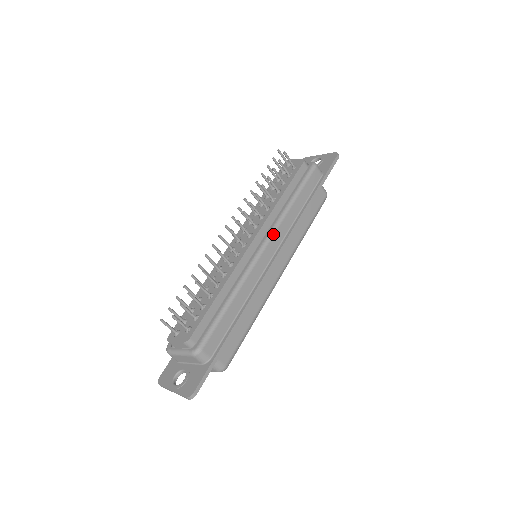
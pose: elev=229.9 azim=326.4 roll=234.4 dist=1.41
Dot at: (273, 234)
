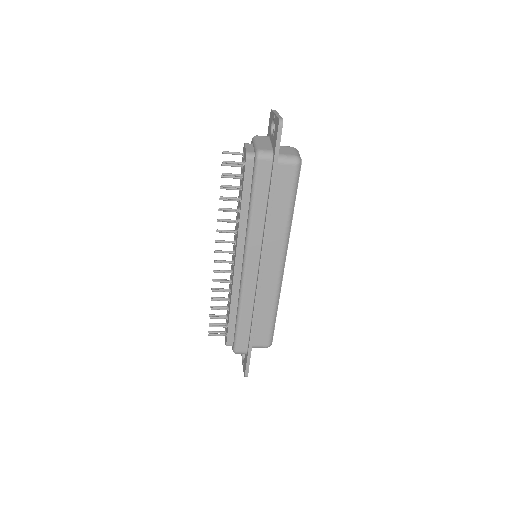
Dot at: (247, 251)
